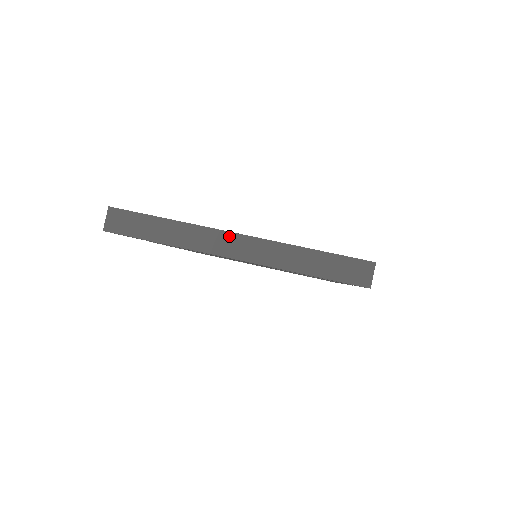
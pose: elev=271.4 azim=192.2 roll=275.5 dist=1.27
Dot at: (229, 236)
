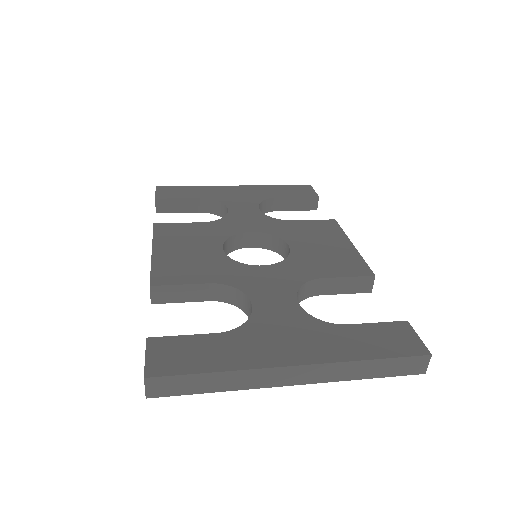
Dot at: (287, 370)
